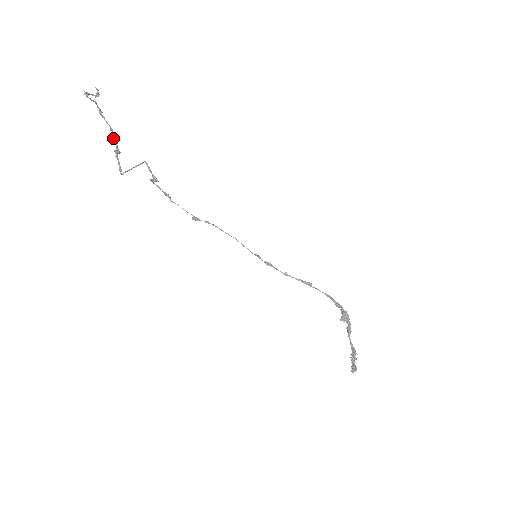
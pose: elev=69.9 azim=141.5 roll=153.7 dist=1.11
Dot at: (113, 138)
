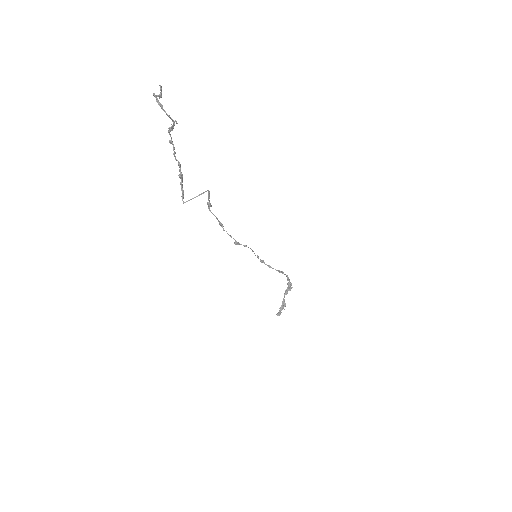
Dot at: (174, 155)
